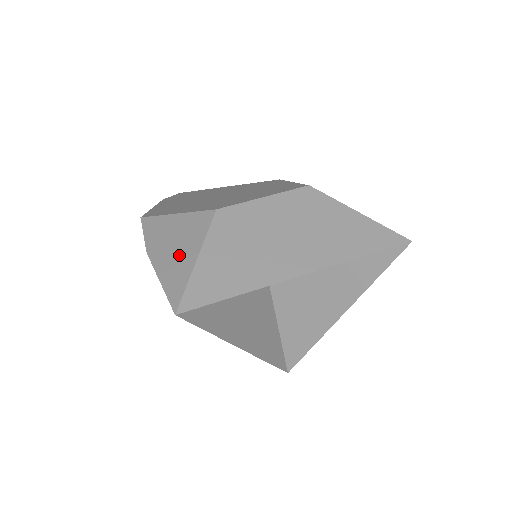
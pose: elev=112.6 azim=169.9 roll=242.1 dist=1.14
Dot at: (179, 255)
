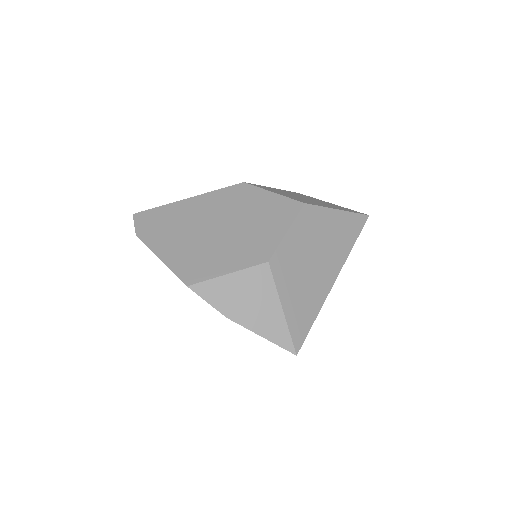
Dot at: (263, 311)
